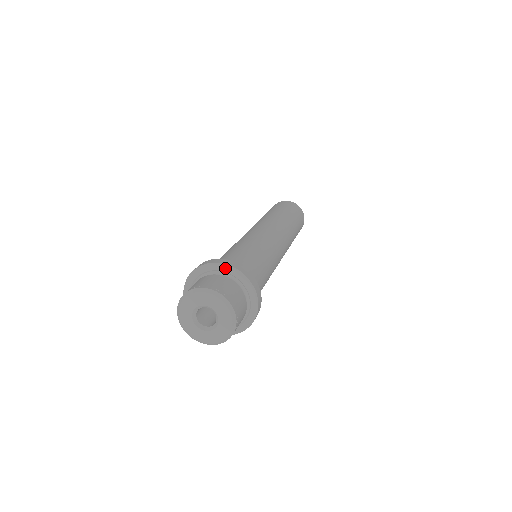
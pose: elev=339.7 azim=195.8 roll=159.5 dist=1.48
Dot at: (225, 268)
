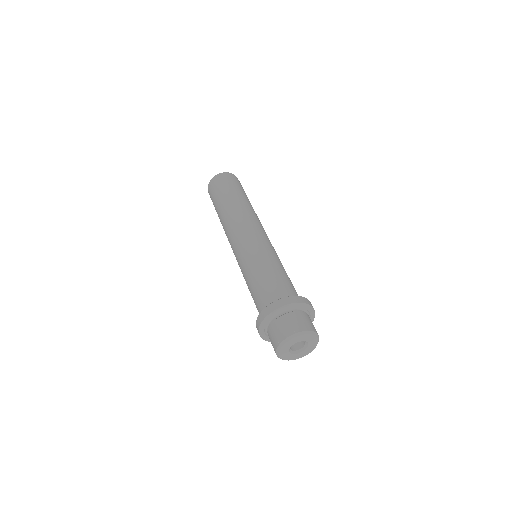
Dot at: (283, 309)
